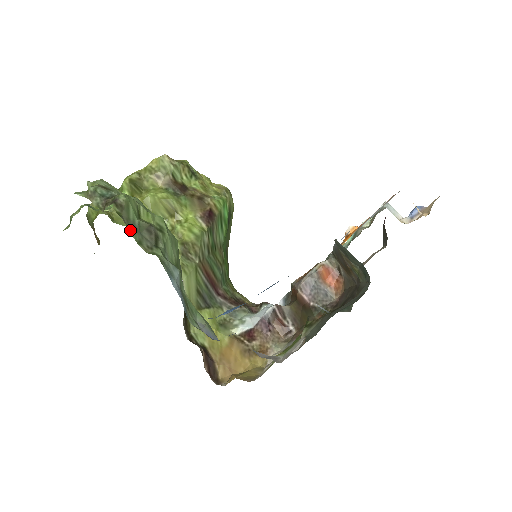
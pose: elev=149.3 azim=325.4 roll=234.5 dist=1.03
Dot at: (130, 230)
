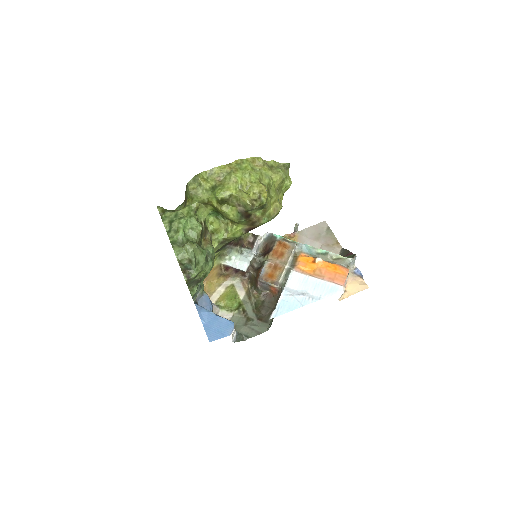
Dot at: (188, 285)
